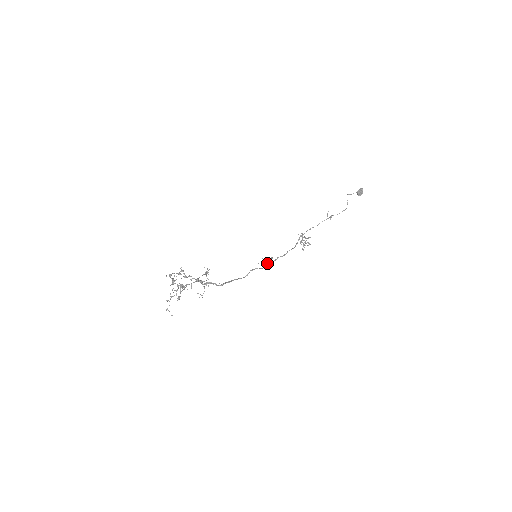
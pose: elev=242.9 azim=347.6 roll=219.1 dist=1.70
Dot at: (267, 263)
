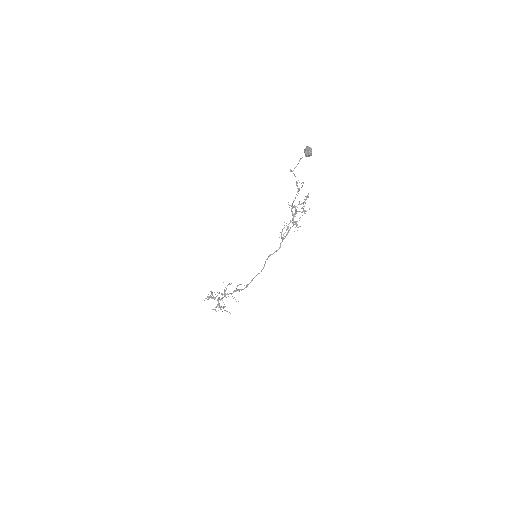
Dot at: (282, 240)
